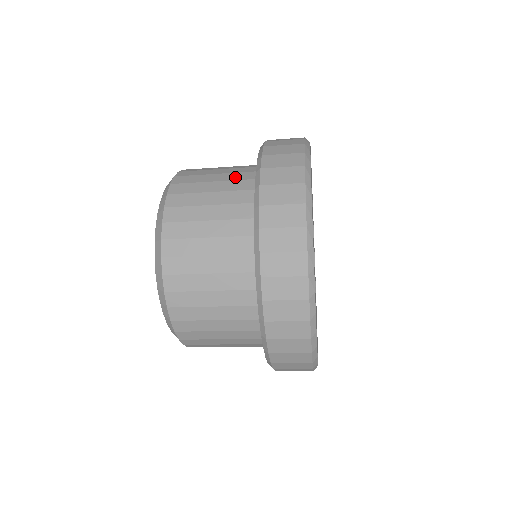
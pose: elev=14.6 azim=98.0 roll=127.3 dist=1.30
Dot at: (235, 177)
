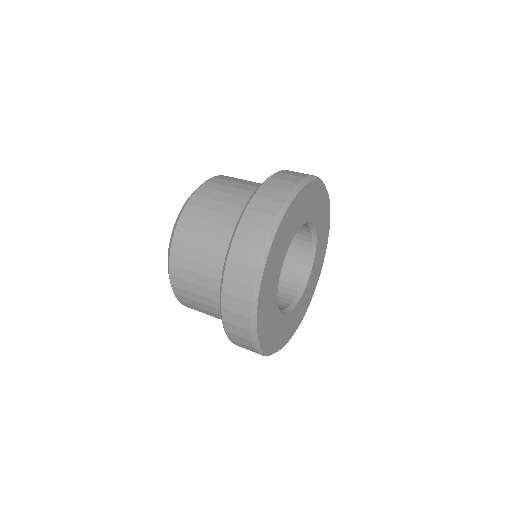
Dot at: (250, 189)
